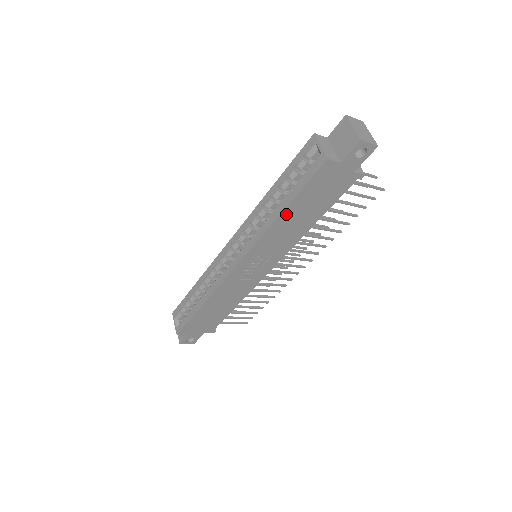
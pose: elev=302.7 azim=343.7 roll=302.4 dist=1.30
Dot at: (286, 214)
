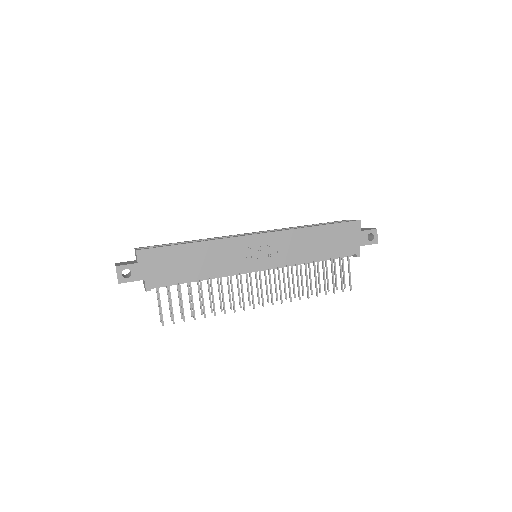
Dot at: (316, 230)
